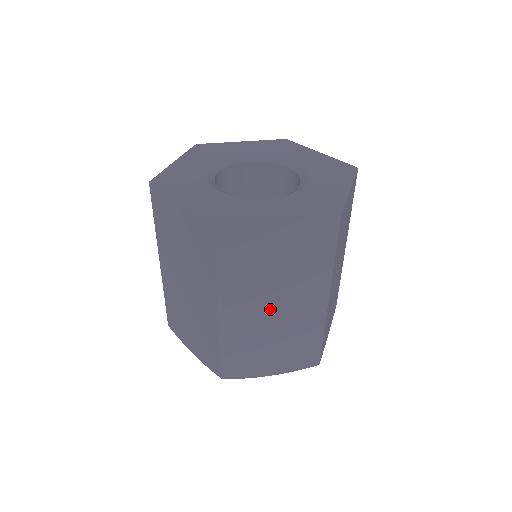
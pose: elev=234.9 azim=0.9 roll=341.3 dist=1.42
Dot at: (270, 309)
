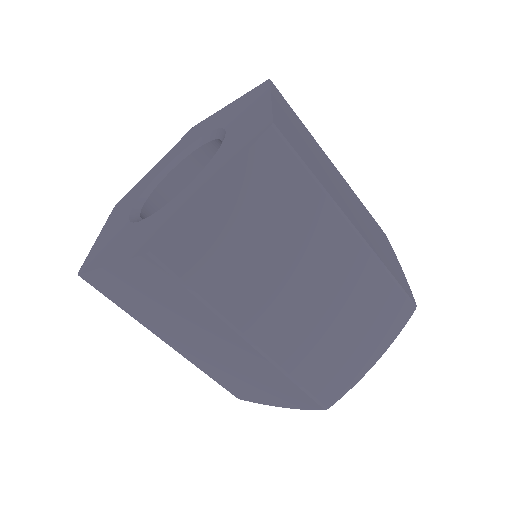
Dot at: (301, 292)
